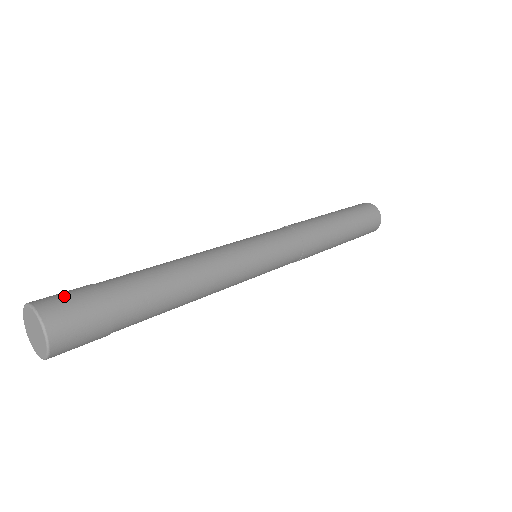
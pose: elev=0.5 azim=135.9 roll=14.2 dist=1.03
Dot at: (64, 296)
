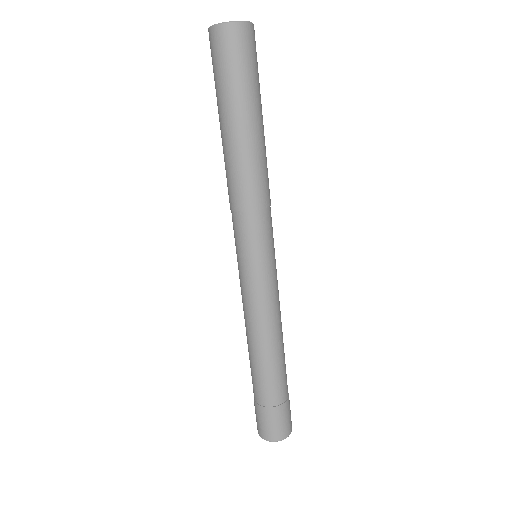
Dot at: (283, 424)
